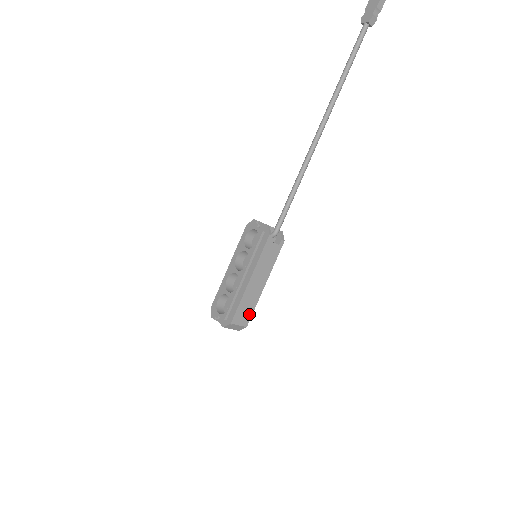
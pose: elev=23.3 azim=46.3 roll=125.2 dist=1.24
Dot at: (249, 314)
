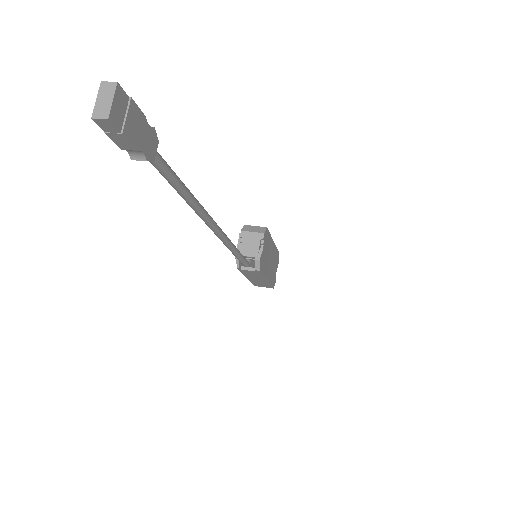
Dot at: (268, 286)
